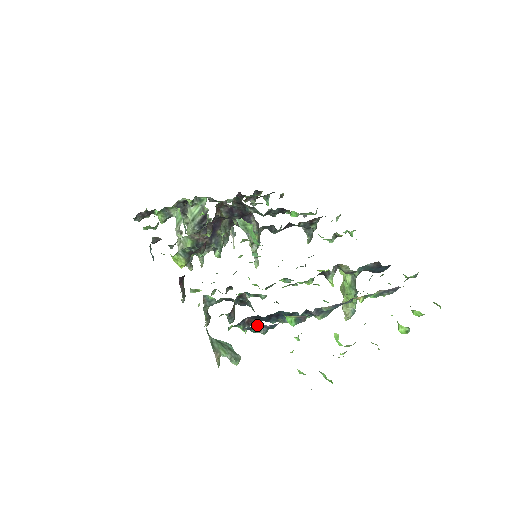
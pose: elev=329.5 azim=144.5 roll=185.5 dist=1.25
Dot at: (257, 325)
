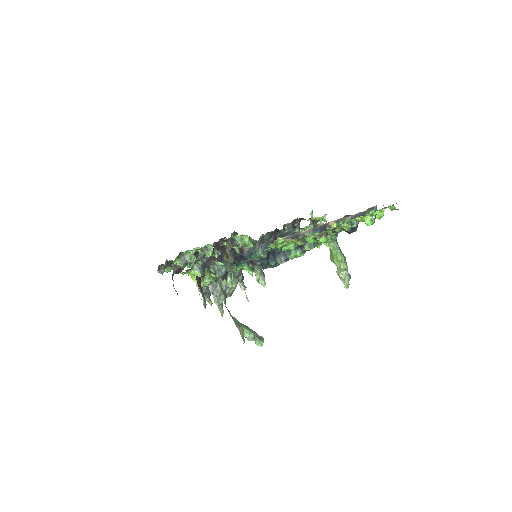
Dot at: (255, 248)
